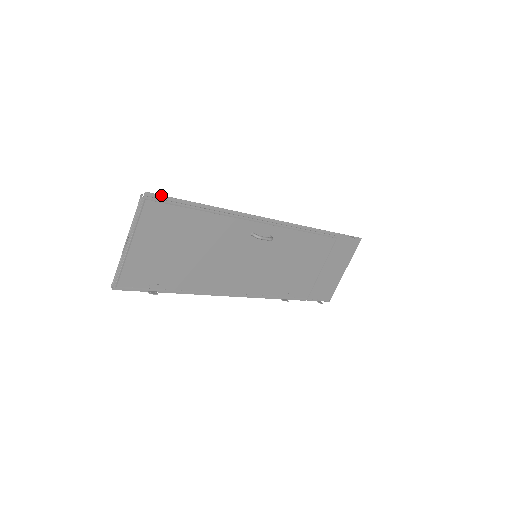
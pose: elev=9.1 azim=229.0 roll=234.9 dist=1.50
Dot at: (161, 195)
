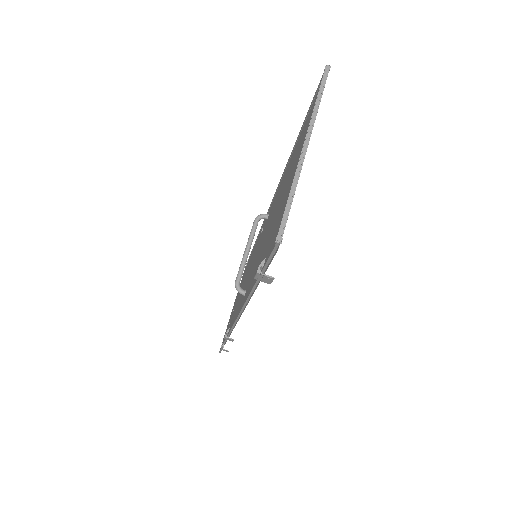
Dot at: occluded
